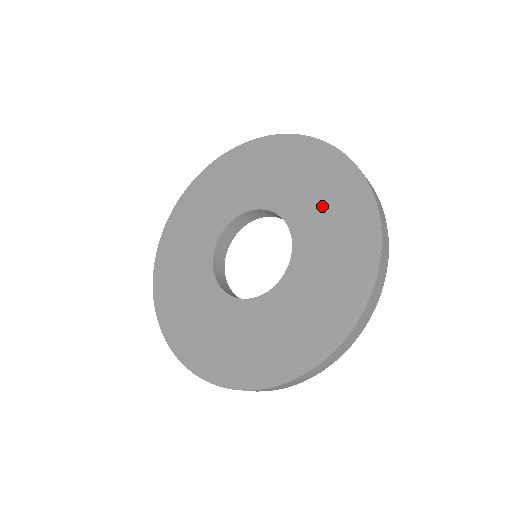
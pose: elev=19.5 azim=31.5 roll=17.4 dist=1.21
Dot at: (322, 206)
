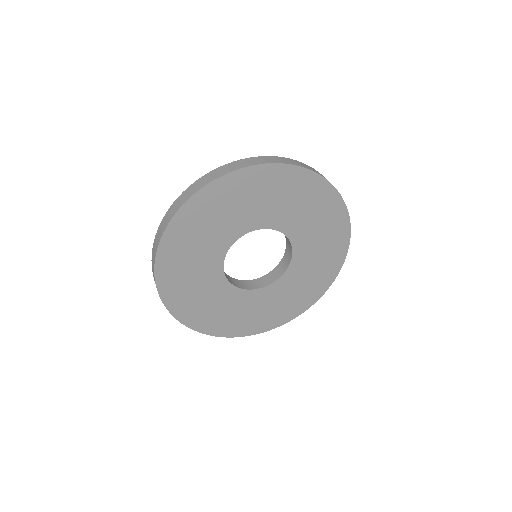
Dot at: (292, 204)
